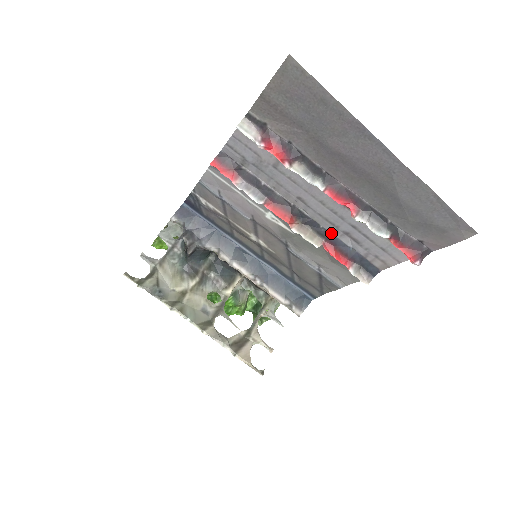
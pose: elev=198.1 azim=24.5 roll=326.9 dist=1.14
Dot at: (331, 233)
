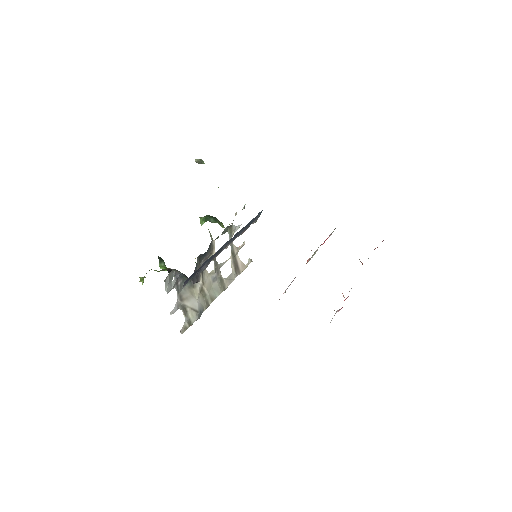
Dot at: occluded
